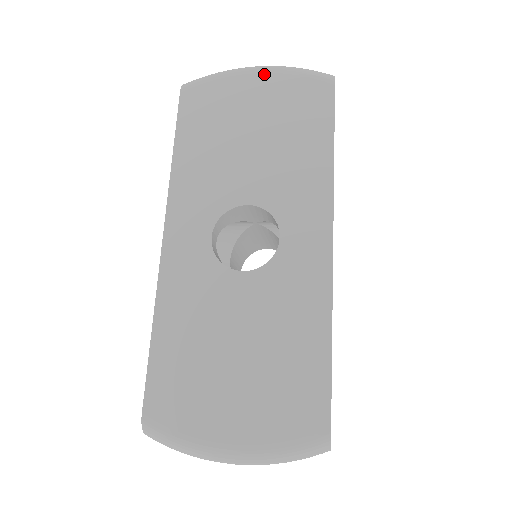
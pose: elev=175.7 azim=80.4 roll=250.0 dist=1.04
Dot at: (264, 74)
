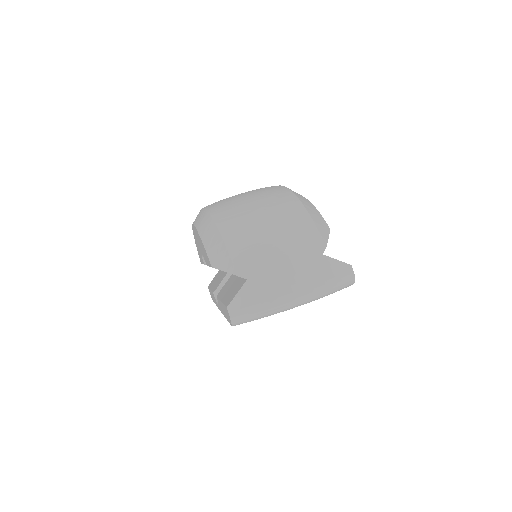
Dot at: (303, 304)
